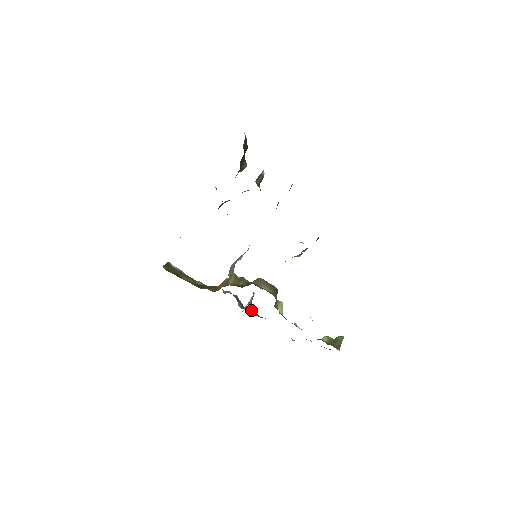
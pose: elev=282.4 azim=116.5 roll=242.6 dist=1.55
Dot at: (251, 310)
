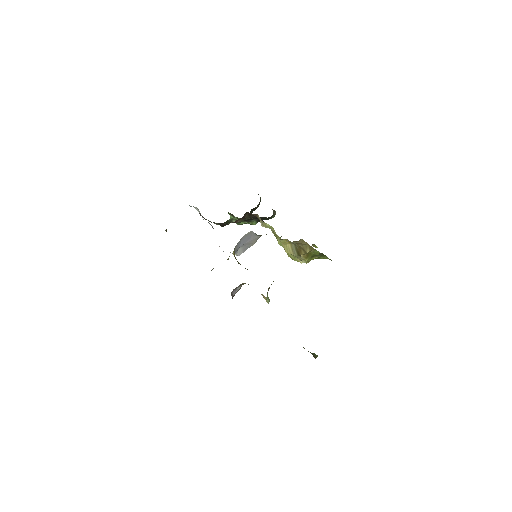
Dot at: occluded
